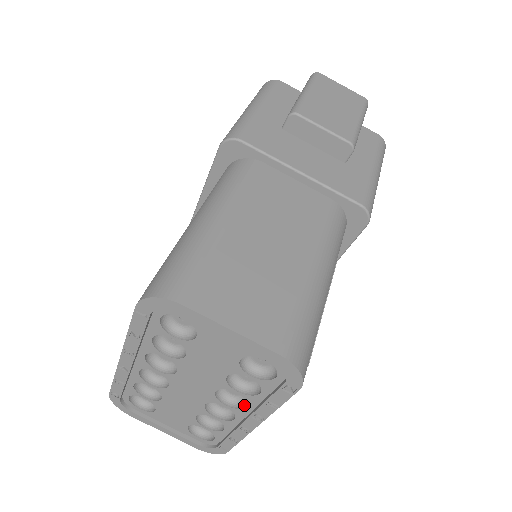
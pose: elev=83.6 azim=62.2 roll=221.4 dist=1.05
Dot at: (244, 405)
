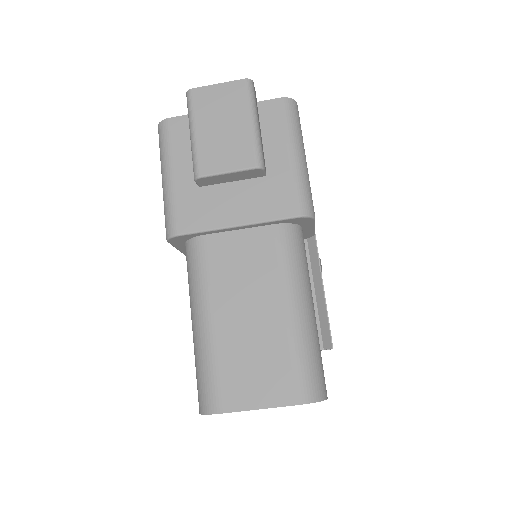
Dot at: occluded
